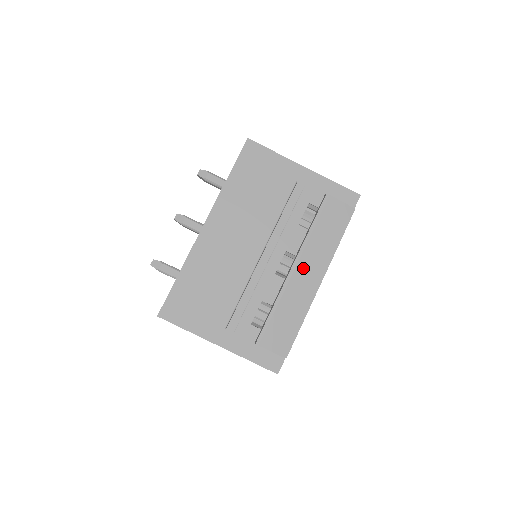
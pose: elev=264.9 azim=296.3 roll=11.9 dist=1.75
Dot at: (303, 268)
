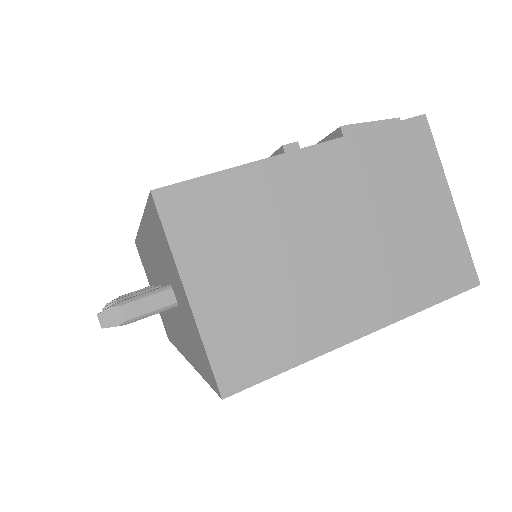
Dot at: occluded
